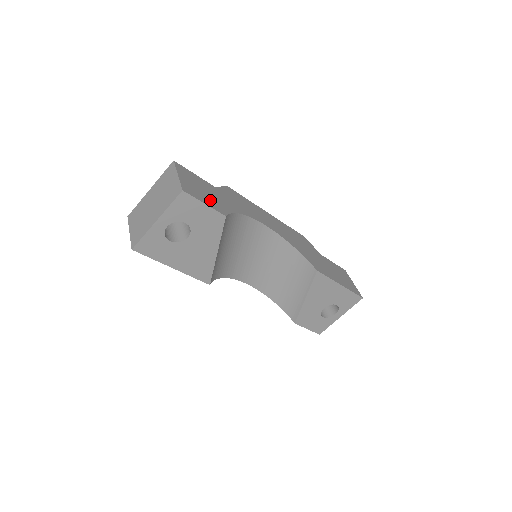
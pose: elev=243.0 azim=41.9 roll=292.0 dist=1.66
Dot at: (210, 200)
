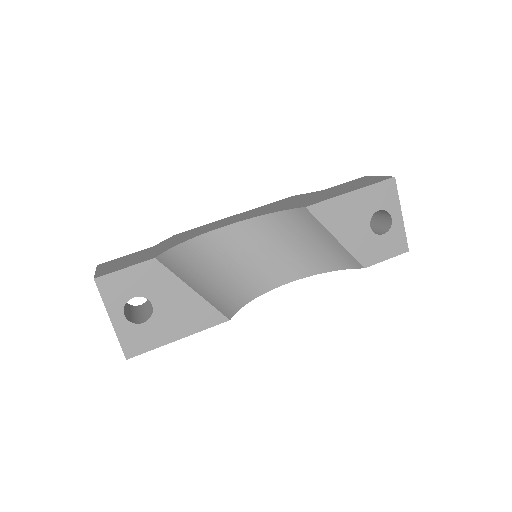
Dot at: (136, 261)
